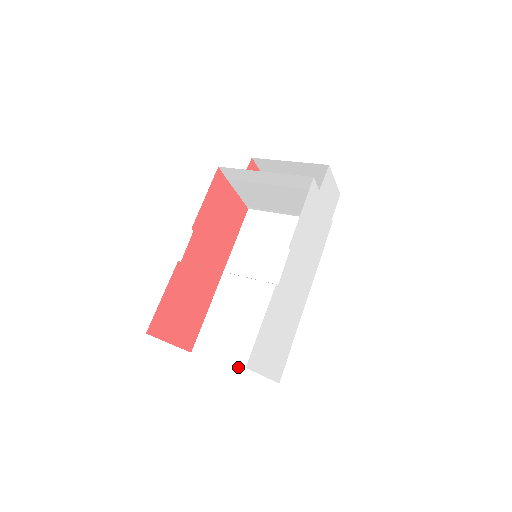
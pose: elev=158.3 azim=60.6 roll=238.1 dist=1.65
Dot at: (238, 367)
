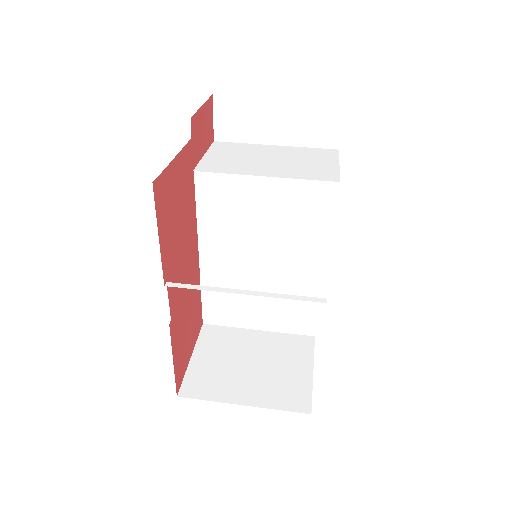
Dot at: (264, 329)
